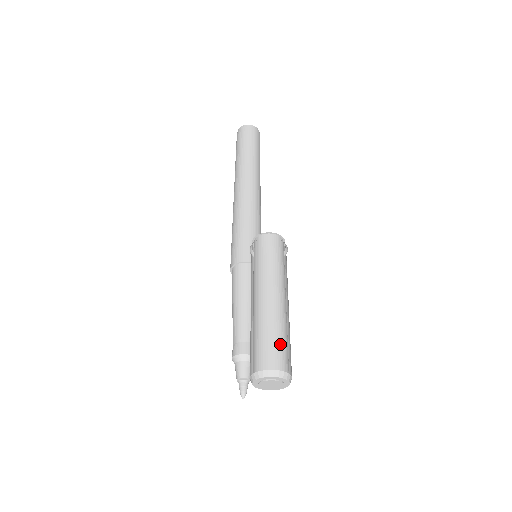
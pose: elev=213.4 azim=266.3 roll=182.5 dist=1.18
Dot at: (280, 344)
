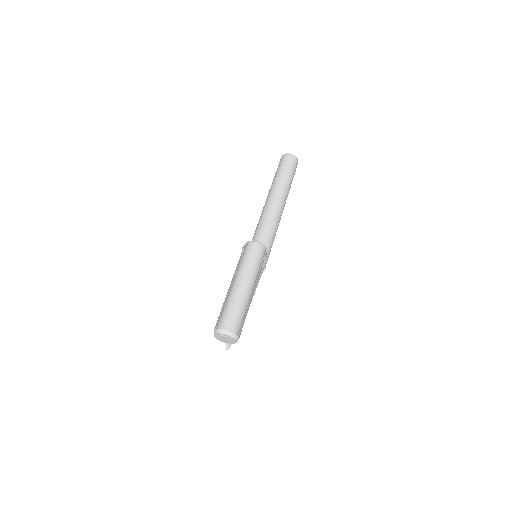
Dot at: (233, 315)
